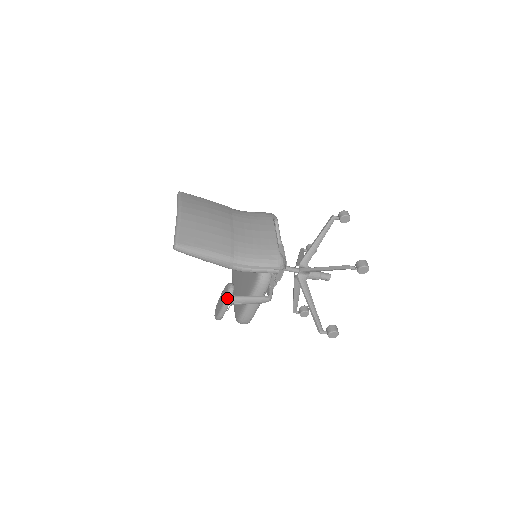
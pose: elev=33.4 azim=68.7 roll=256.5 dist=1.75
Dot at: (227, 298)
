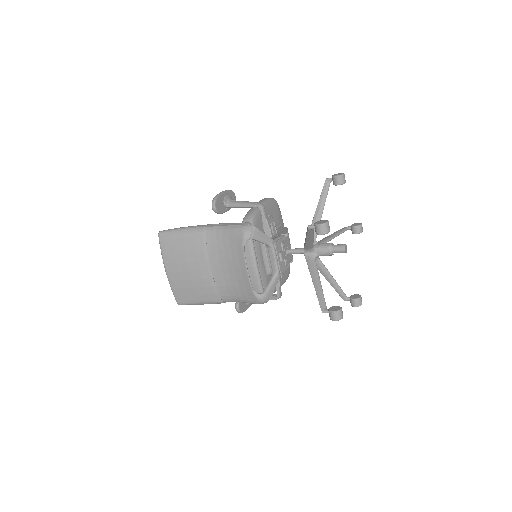
Dot at: occluded
